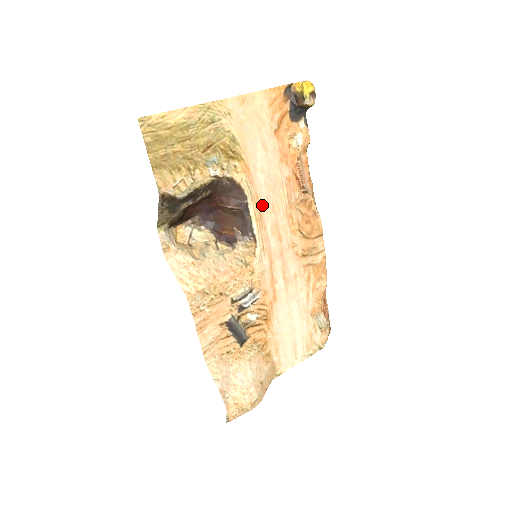
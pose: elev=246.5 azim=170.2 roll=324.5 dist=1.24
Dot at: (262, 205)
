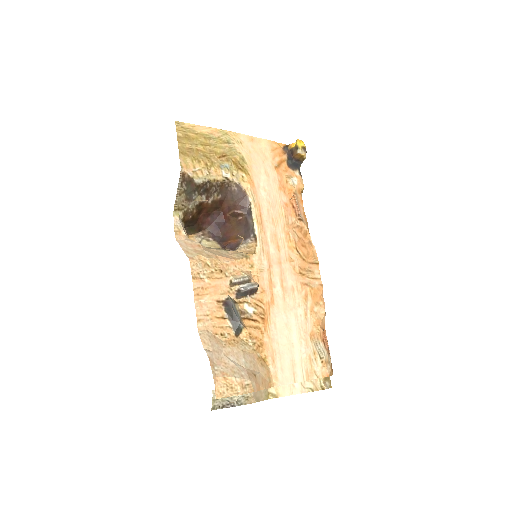
Dot at: (263, 214)
